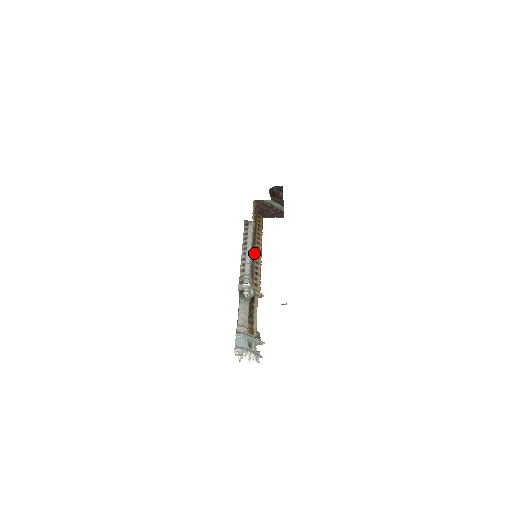
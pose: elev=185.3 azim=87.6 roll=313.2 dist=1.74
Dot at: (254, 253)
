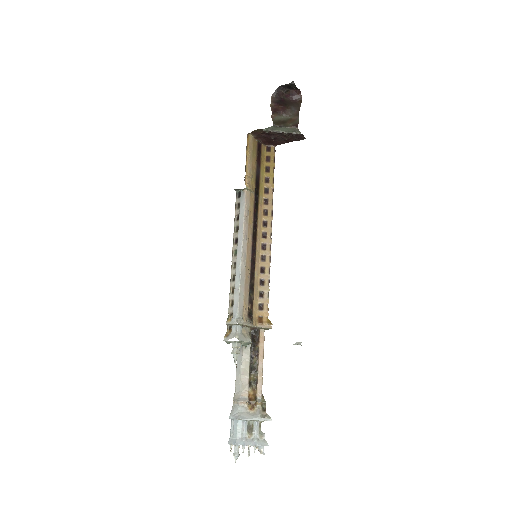
Dot at: (257, 243)
